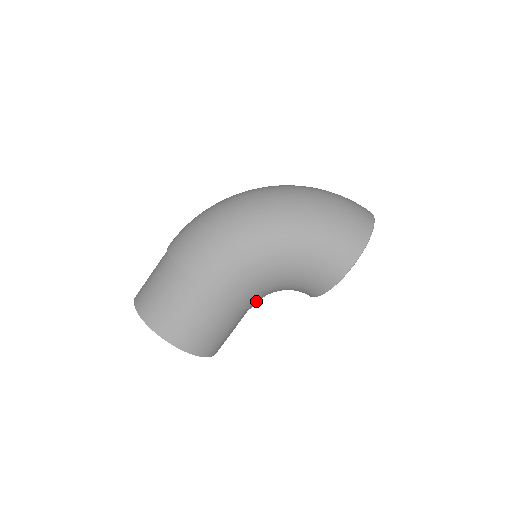
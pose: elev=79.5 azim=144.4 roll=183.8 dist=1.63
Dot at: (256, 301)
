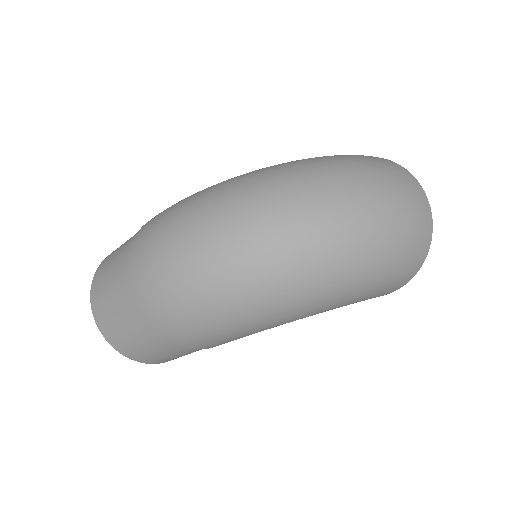
Dot at: occluded
